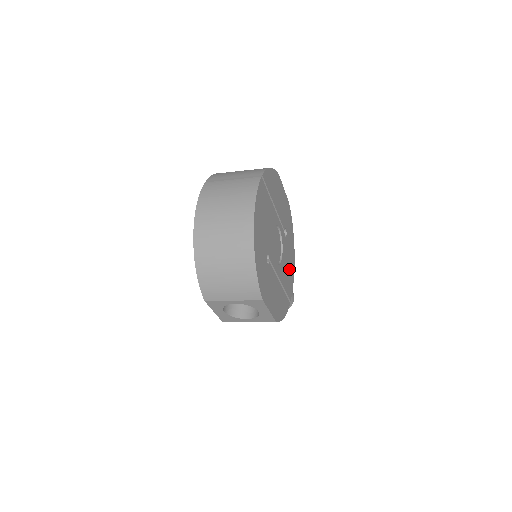
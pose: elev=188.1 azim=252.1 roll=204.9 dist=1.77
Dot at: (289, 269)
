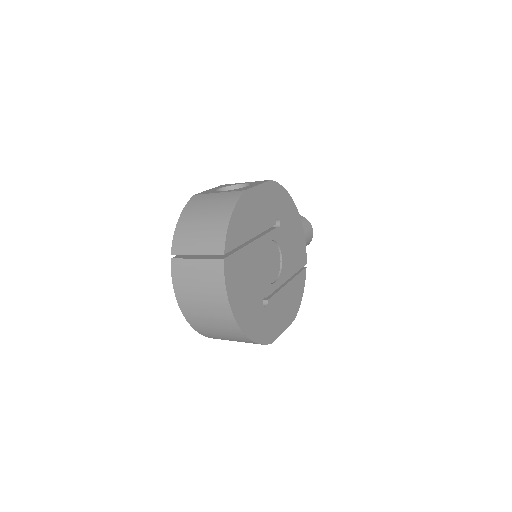
Dot at: (295, 242)
